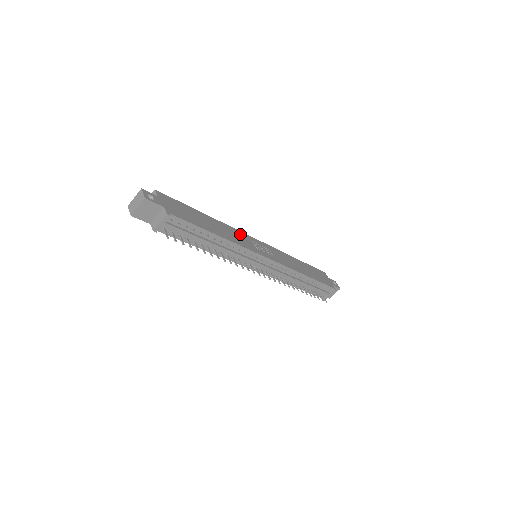
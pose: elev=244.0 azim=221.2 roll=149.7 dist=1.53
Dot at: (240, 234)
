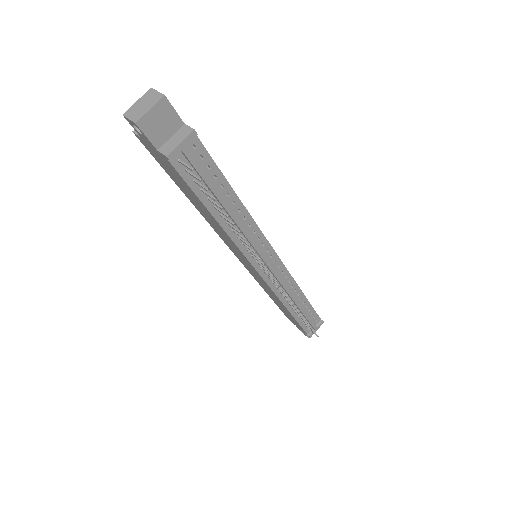
Dot at: occluded
